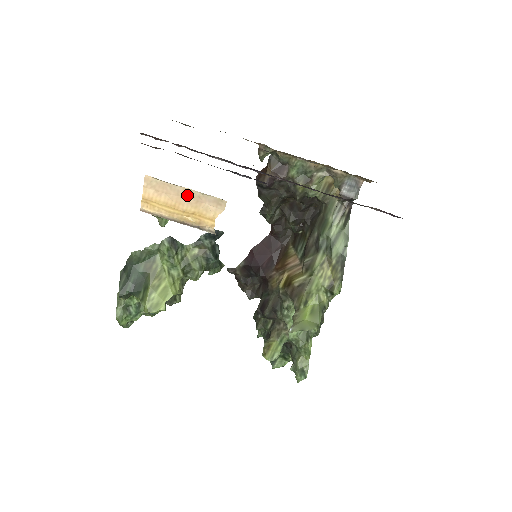
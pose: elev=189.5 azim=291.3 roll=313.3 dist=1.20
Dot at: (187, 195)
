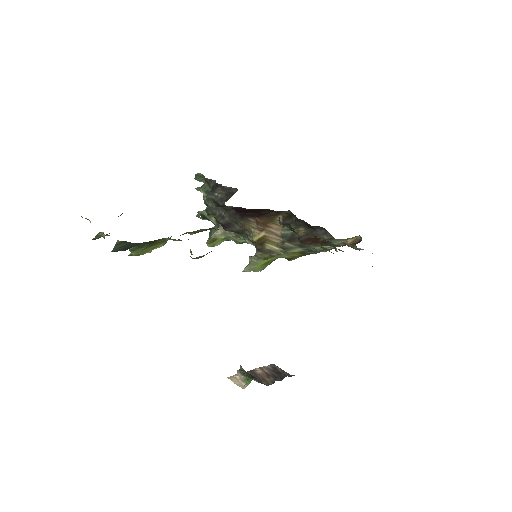
Dot at: occluded
